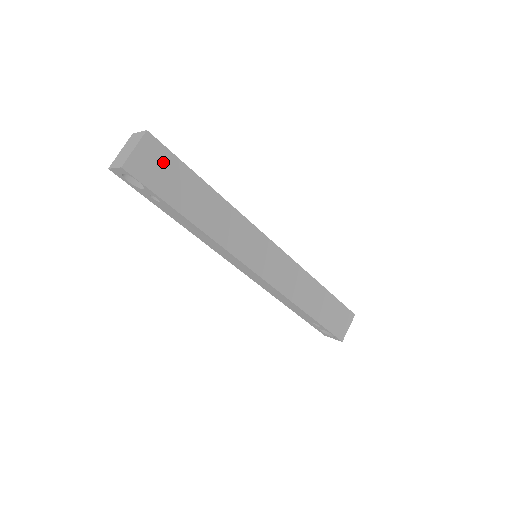
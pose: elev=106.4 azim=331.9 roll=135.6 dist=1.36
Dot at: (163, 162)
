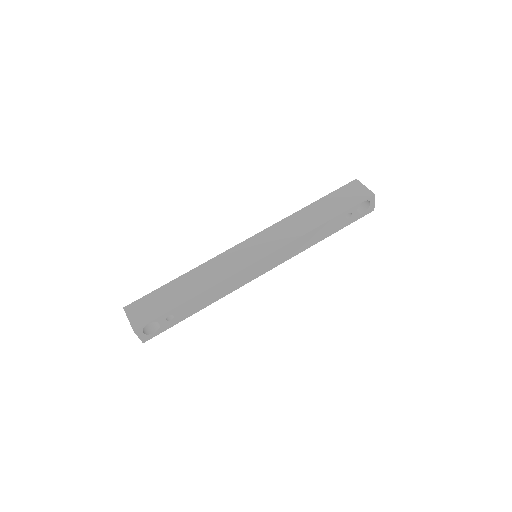
Dot at: (146, 304)
